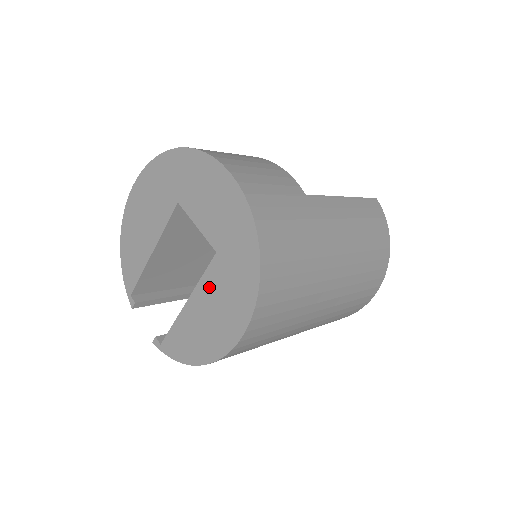
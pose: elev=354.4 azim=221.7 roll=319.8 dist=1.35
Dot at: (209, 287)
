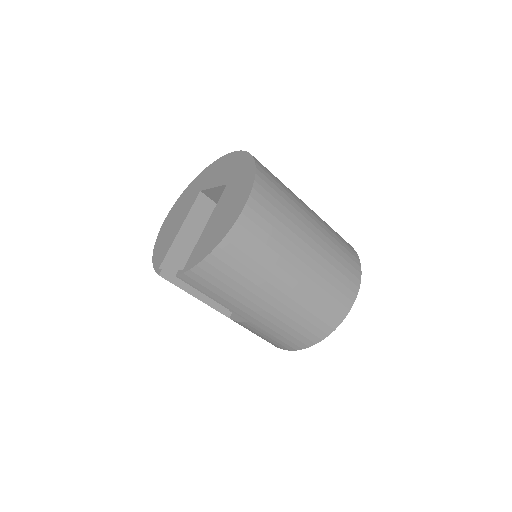
Dot at: (223, 202)
